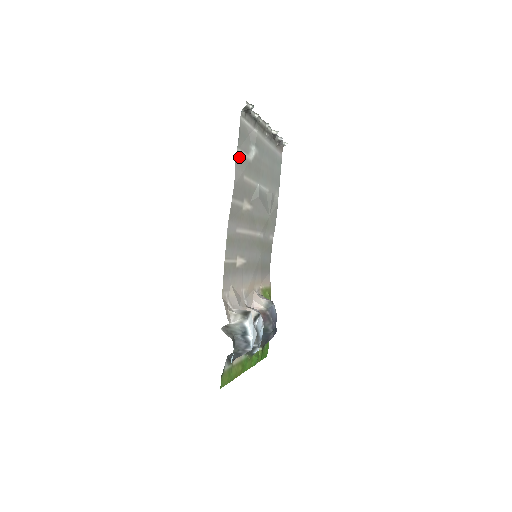
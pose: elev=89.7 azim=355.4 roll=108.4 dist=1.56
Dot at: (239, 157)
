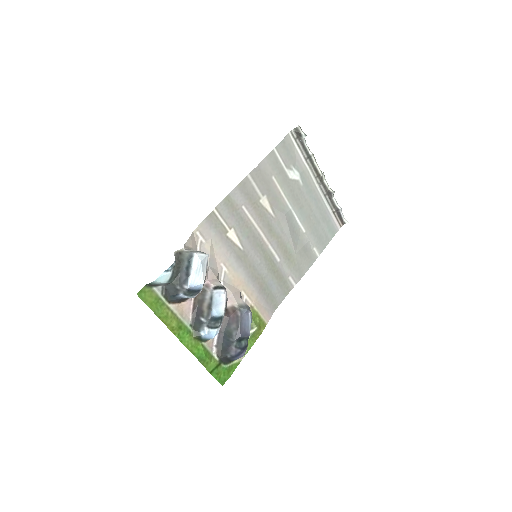
Dot at: (274, 157)
